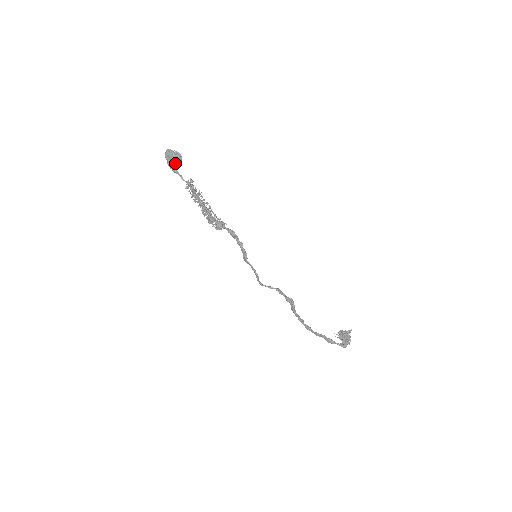
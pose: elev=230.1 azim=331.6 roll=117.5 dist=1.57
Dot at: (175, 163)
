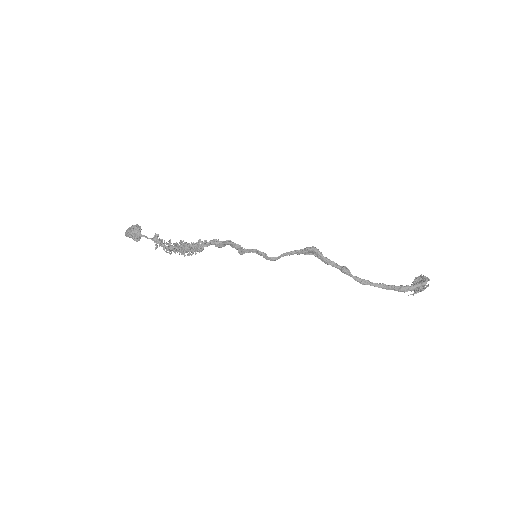
Dot at: occluded
